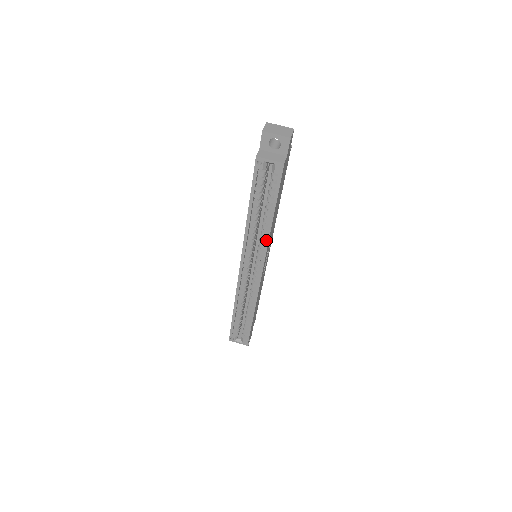
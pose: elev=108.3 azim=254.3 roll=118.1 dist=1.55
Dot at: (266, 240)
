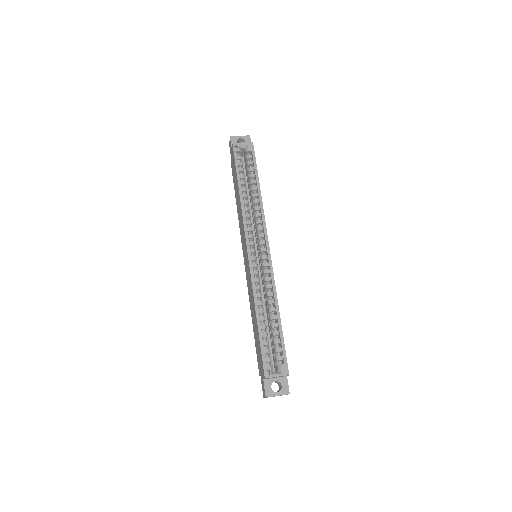
Dot at: (261, 210)
